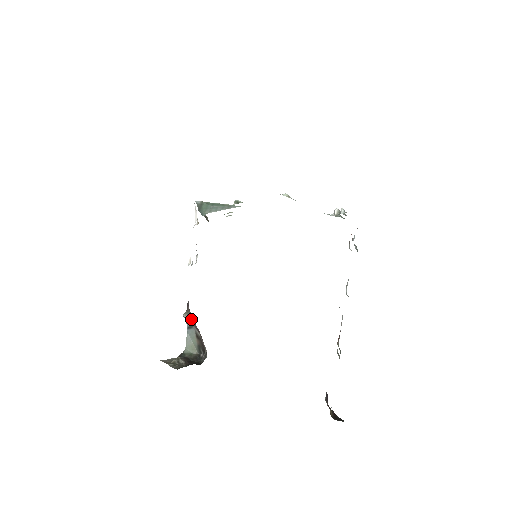
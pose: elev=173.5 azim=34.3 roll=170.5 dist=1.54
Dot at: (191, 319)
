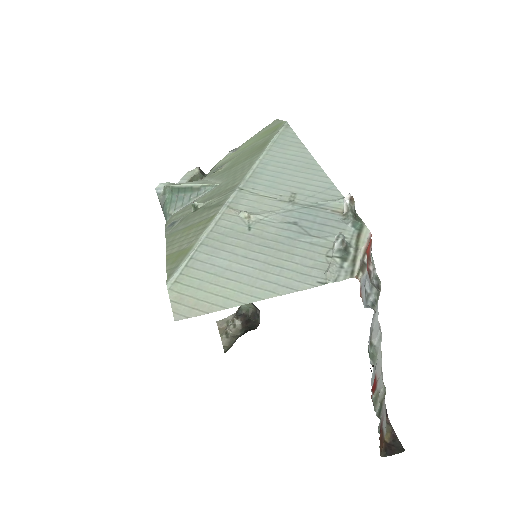
Dot at: occluded
